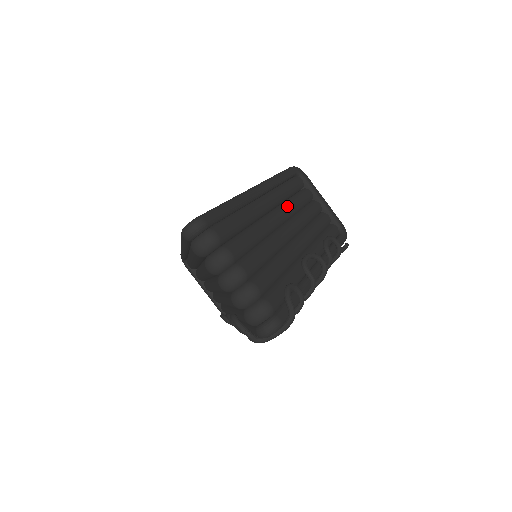
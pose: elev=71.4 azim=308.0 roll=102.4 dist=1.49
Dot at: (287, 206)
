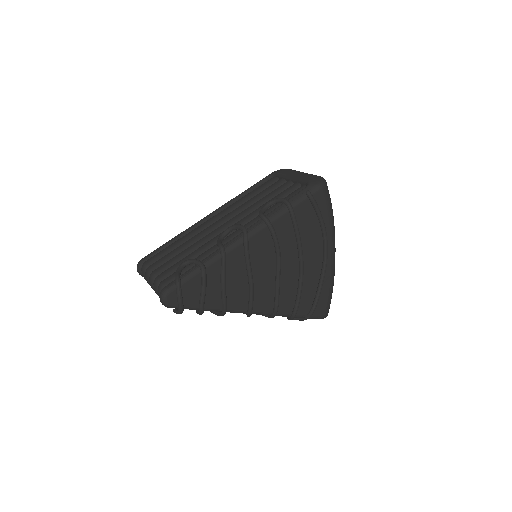
Dot at: (236, 208)
